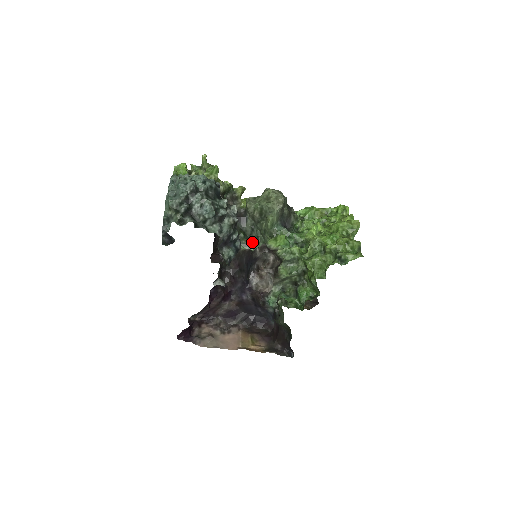
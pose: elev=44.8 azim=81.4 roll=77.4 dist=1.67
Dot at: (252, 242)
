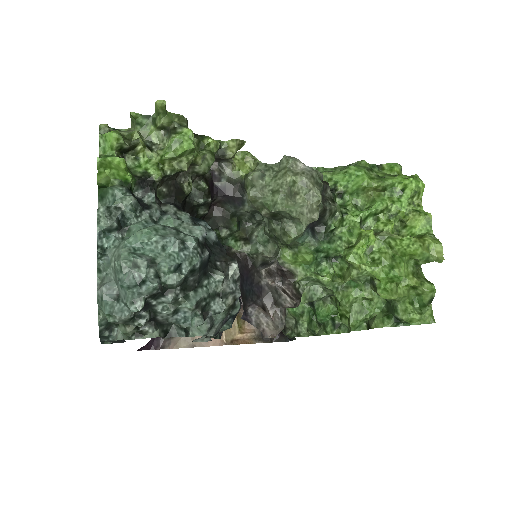
Dot at: (250, 232)
